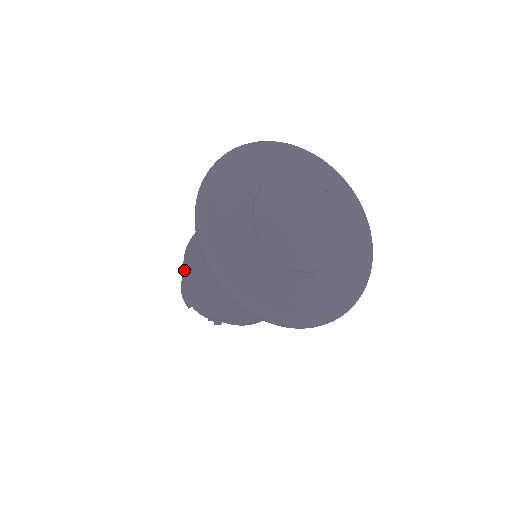
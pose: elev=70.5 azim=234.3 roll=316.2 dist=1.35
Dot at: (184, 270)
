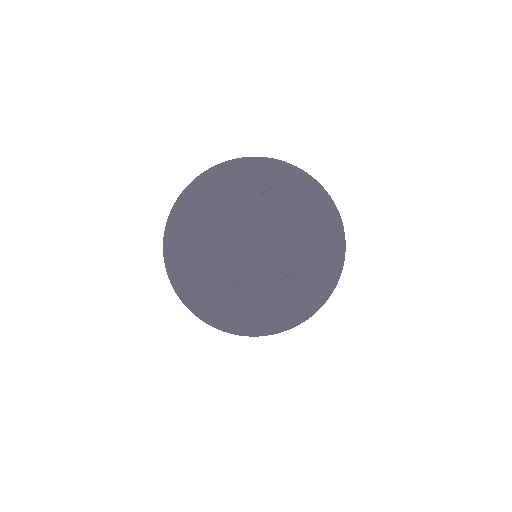
Dot at: occluded
